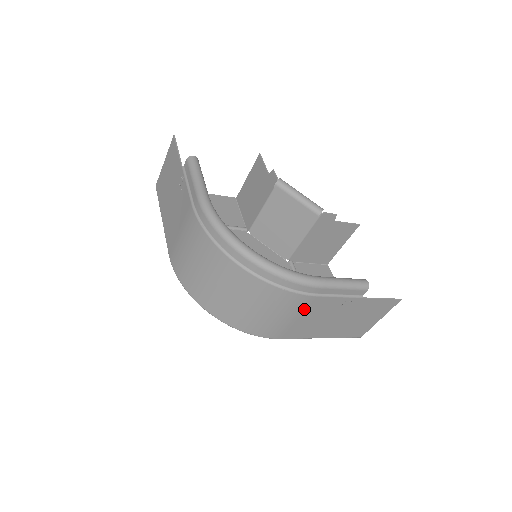
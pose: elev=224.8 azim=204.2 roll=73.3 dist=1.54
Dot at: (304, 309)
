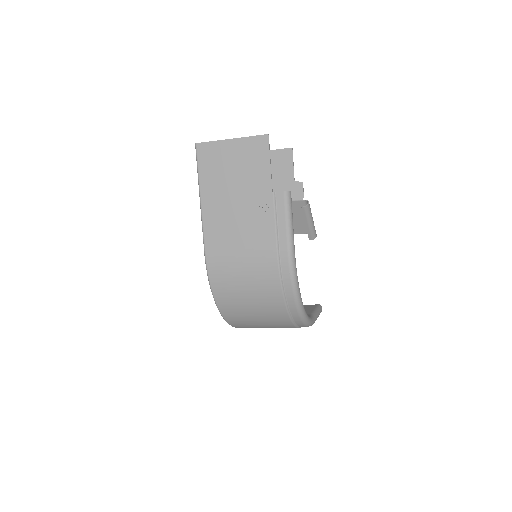
Dot at: occluded
